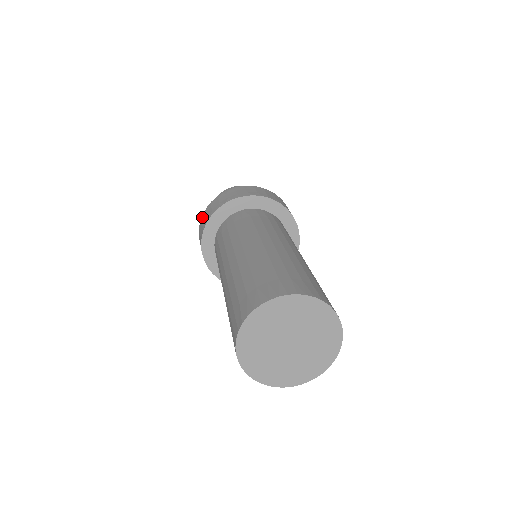
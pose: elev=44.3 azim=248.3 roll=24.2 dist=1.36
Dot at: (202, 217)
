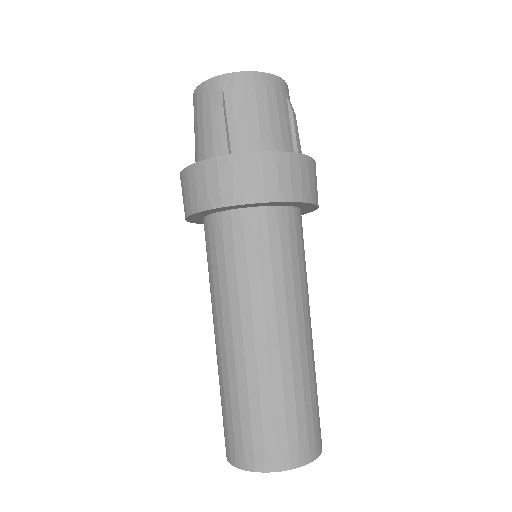
Dot at: (222, 161)
